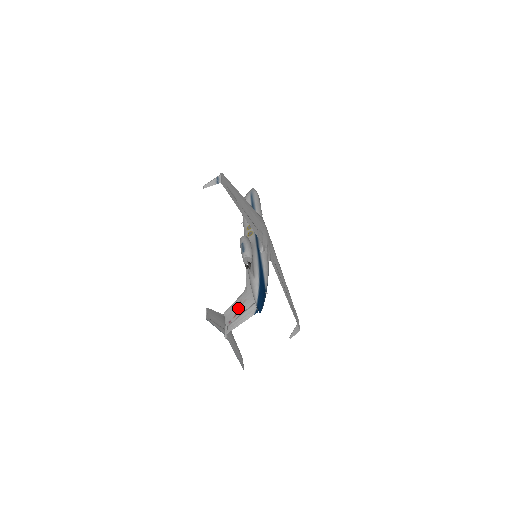
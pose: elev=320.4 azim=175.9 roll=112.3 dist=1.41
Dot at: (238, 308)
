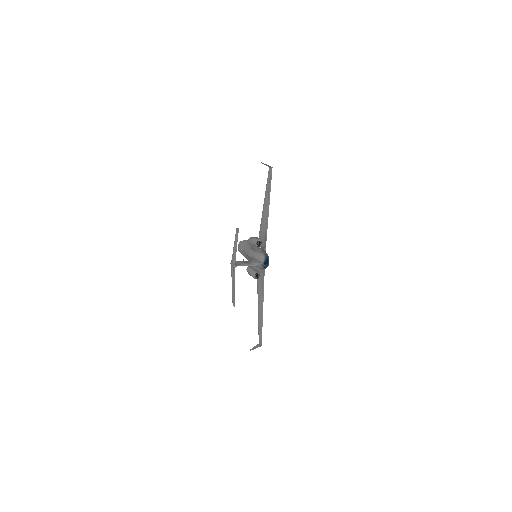
Dot at: (246, 261)
